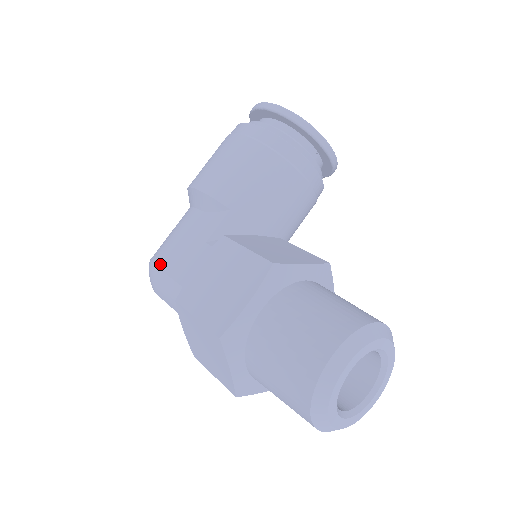
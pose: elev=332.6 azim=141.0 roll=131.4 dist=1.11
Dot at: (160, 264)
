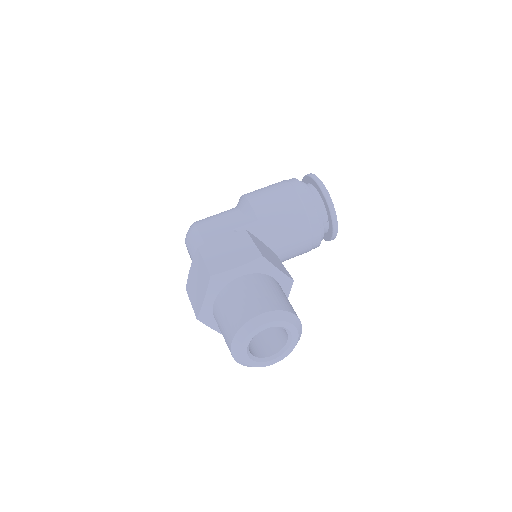
Dot at: (199, 227)
